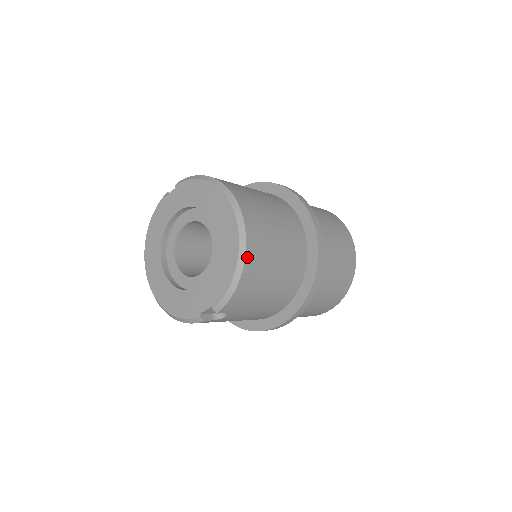
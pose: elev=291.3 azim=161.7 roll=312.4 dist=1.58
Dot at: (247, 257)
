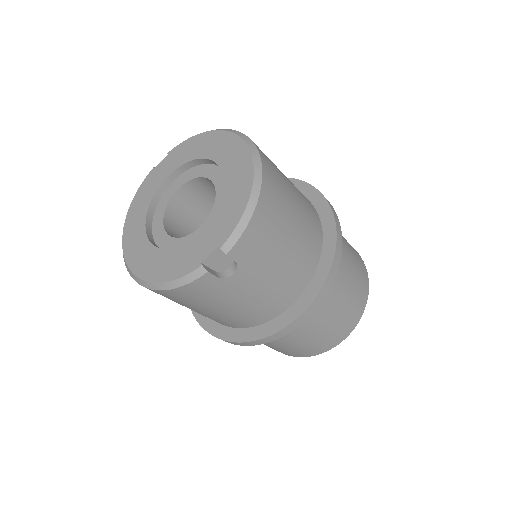
Dot at: (264, 181)
